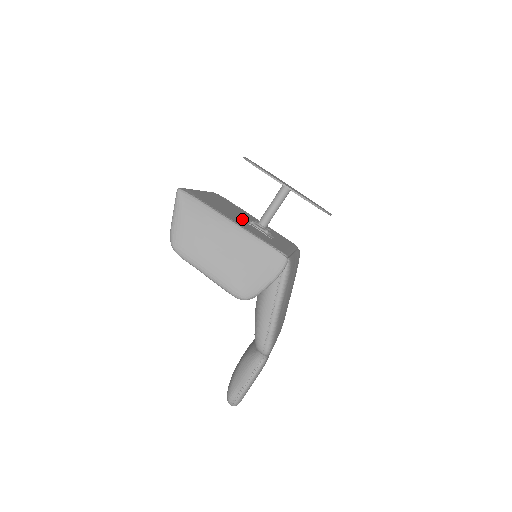
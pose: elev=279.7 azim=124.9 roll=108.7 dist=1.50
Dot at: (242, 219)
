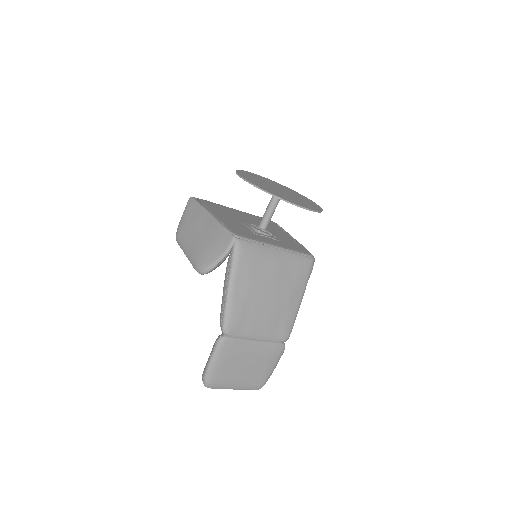
Dot at: (244, 222)
